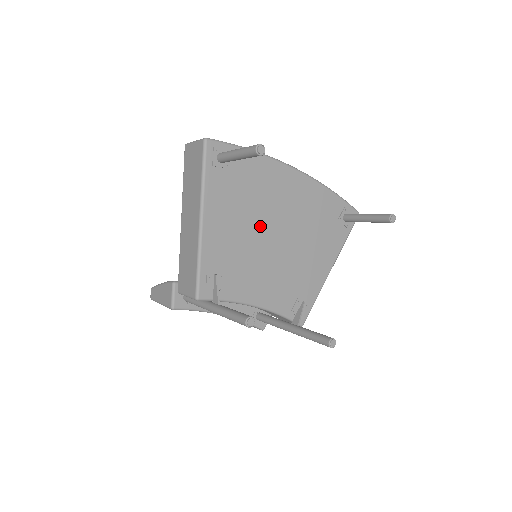
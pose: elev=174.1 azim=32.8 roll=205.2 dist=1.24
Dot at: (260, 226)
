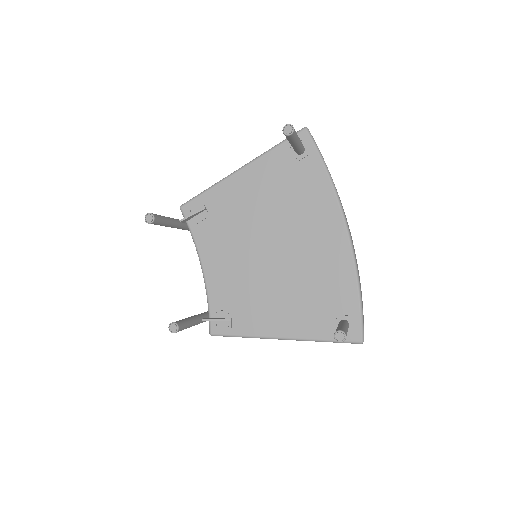
Dot at: (270, 226)
